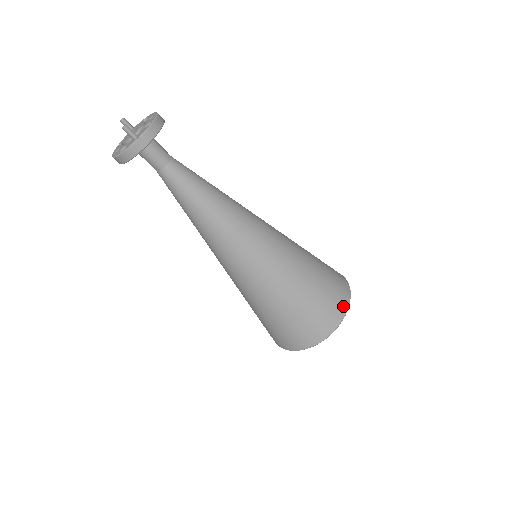
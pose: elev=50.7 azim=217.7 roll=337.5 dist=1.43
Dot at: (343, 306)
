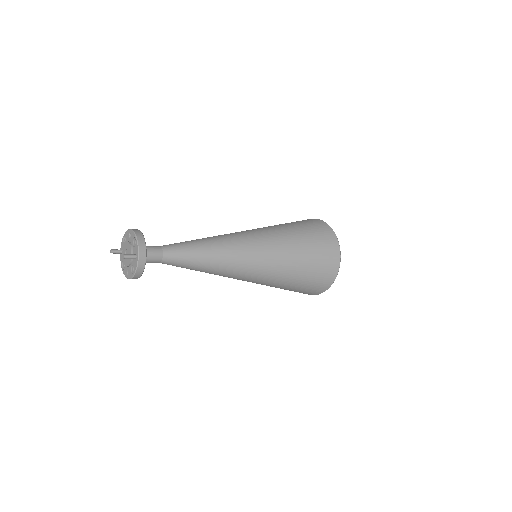
Dot at: (333, 238)
